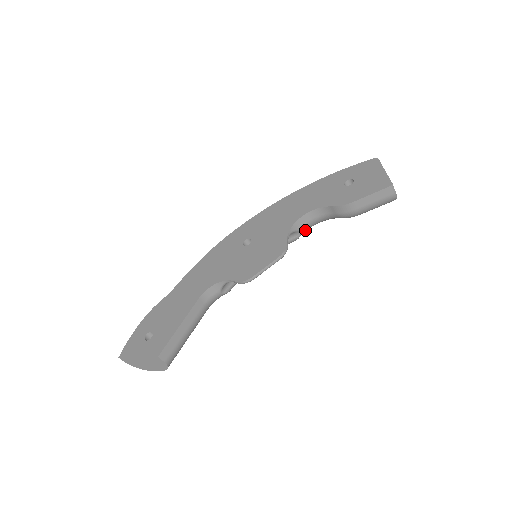
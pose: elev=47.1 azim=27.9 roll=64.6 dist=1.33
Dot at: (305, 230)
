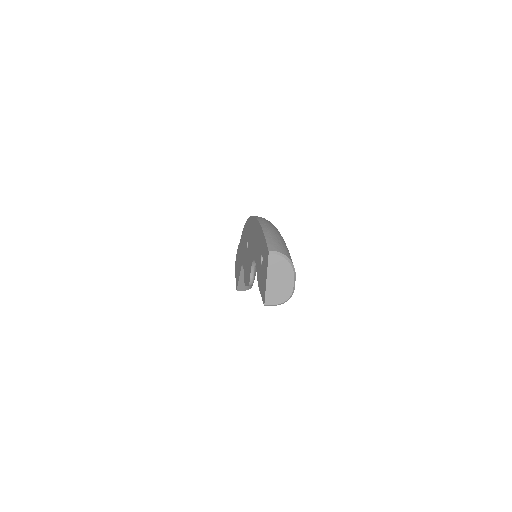
Dot at: occluded
